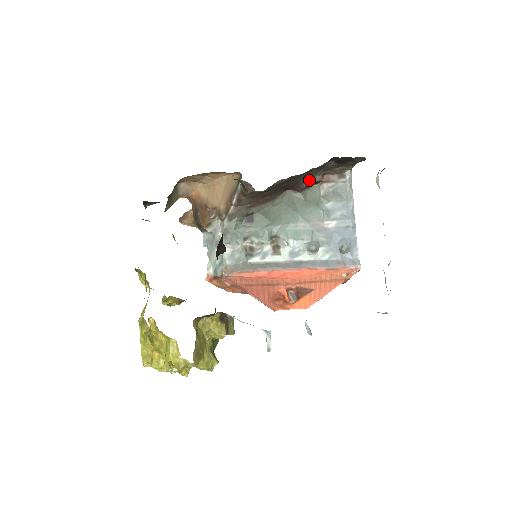
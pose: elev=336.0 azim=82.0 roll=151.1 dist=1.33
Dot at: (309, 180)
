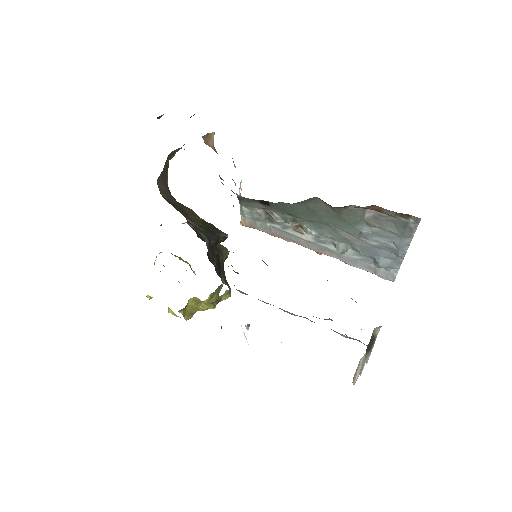
Dot at: occluded
